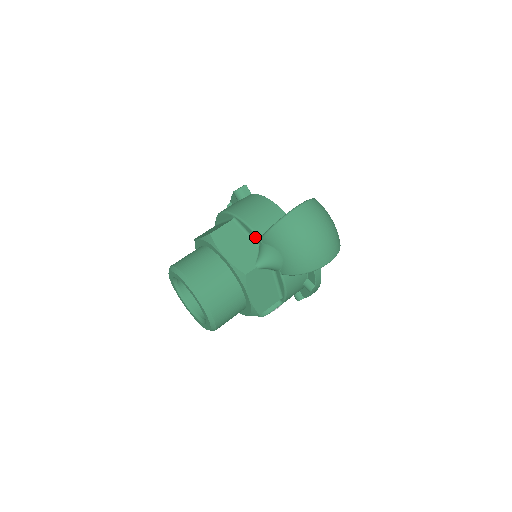
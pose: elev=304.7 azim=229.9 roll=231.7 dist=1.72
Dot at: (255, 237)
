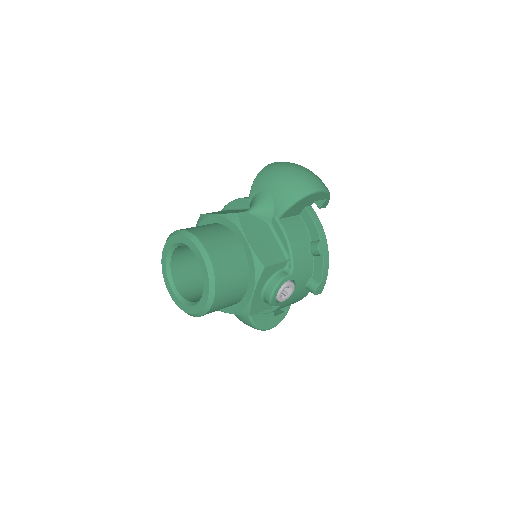
Dot at: (244, 203)
